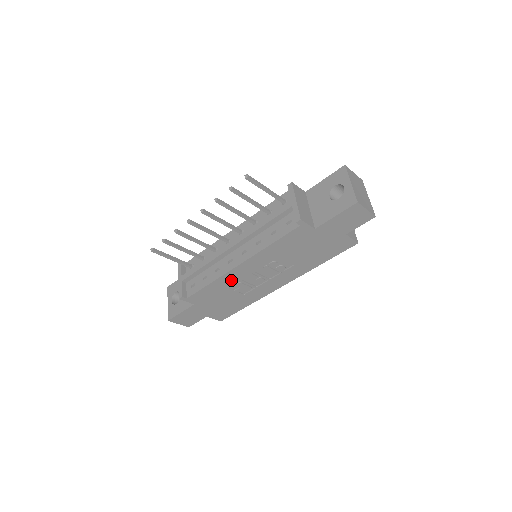
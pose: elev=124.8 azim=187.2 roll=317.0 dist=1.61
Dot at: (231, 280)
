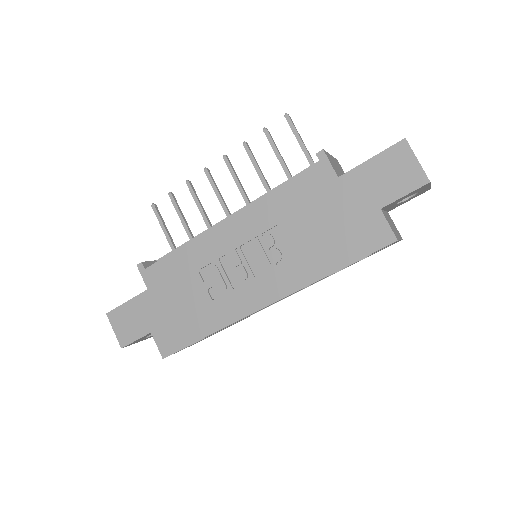
Dot at: (207, 252)
